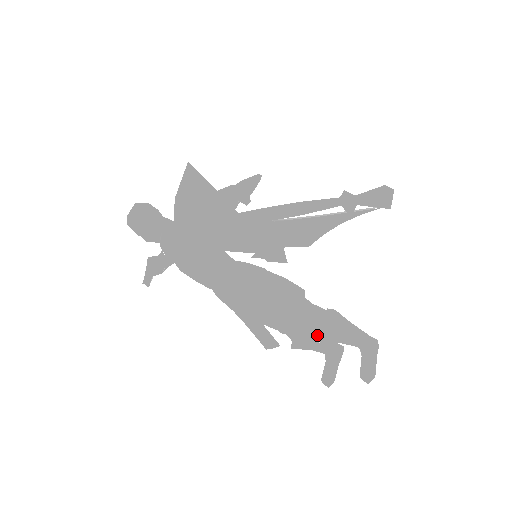
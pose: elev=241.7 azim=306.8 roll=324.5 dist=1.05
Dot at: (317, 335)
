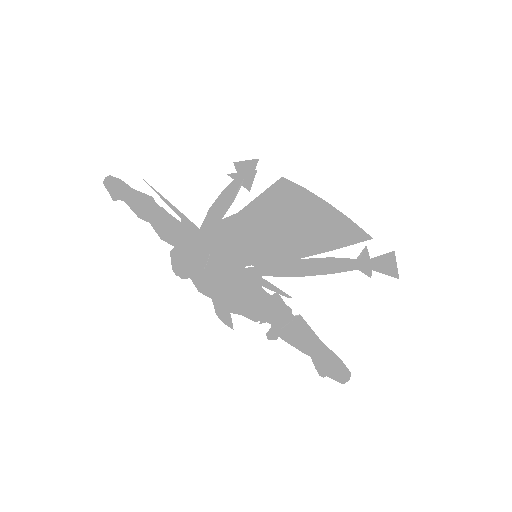
Dot at: occluded
